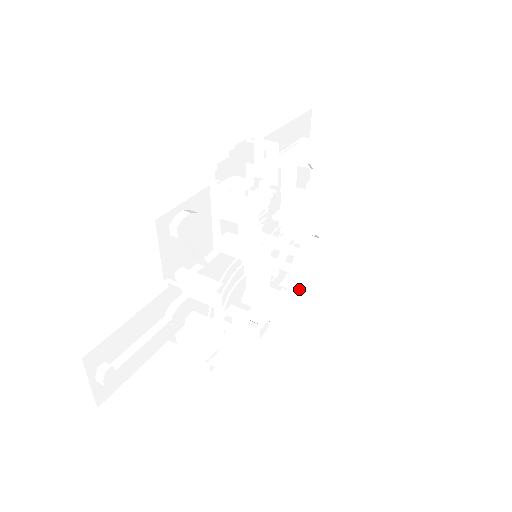
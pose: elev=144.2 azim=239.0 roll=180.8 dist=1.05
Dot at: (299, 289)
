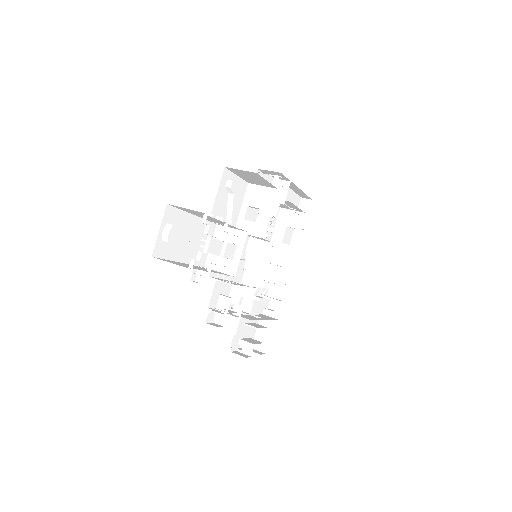
Dot at: (265, 331)
